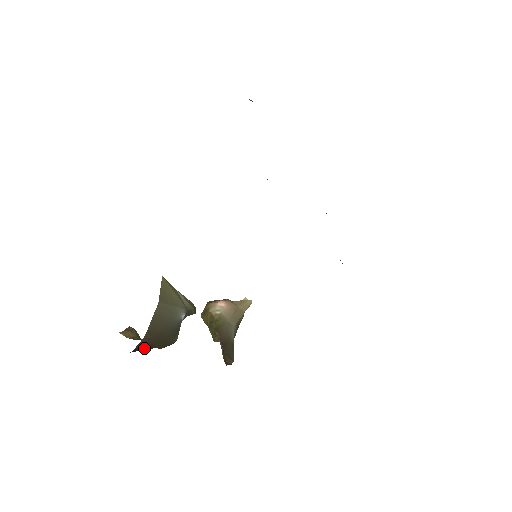
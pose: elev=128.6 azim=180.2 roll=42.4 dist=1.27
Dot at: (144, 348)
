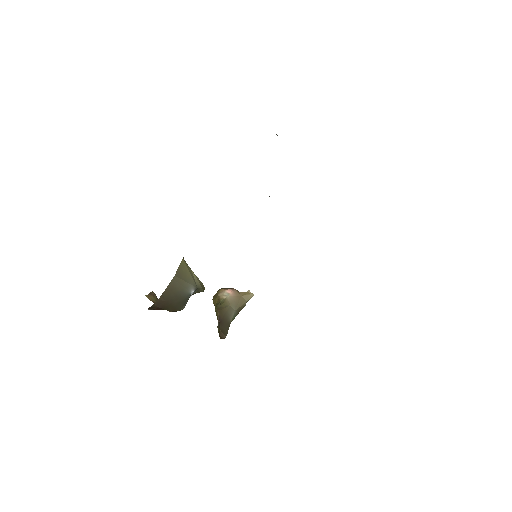
Dot at: (158, 308)
